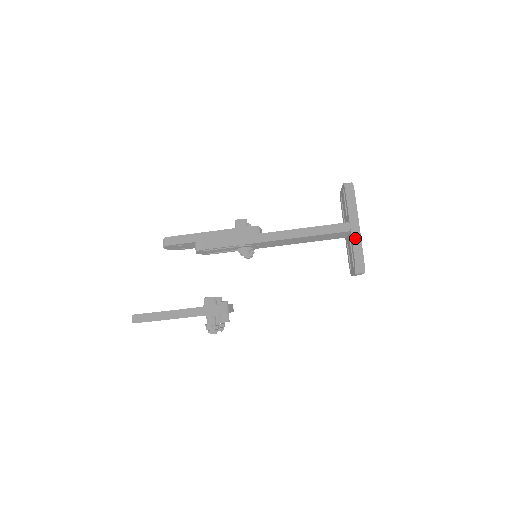
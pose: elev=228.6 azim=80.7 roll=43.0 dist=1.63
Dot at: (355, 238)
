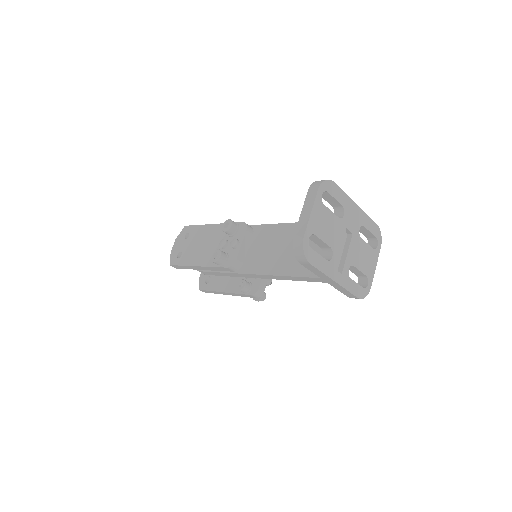
Dot at: (338, 288)
